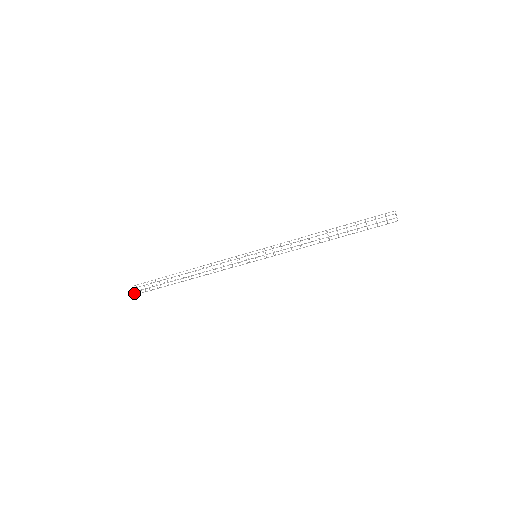
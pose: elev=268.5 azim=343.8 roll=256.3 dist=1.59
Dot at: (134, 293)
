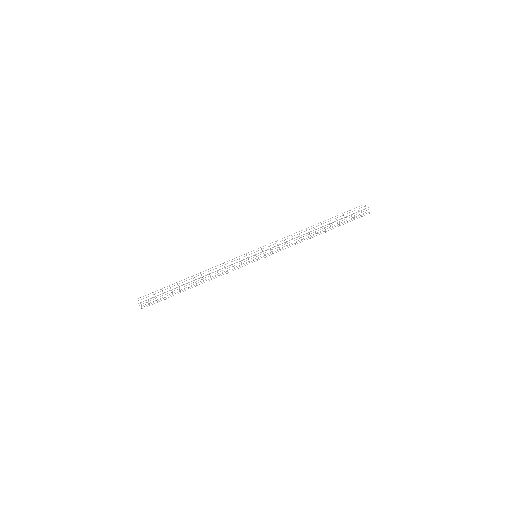
Dot at: (141, 308)
